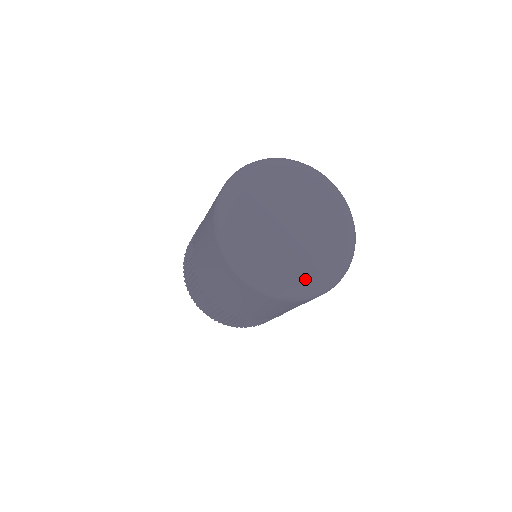
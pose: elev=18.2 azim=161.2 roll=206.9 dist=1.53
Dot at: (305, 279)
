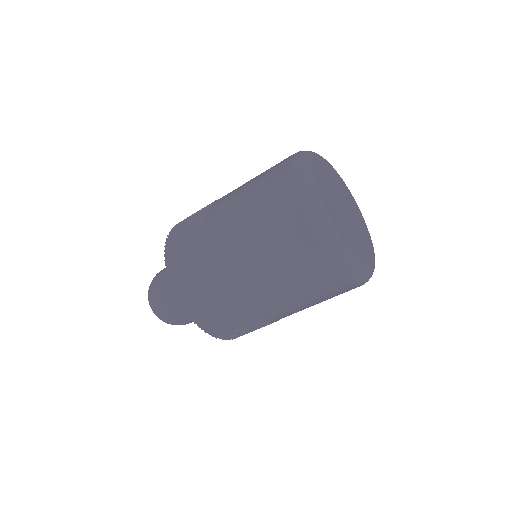
Dot at: (371, 262)
